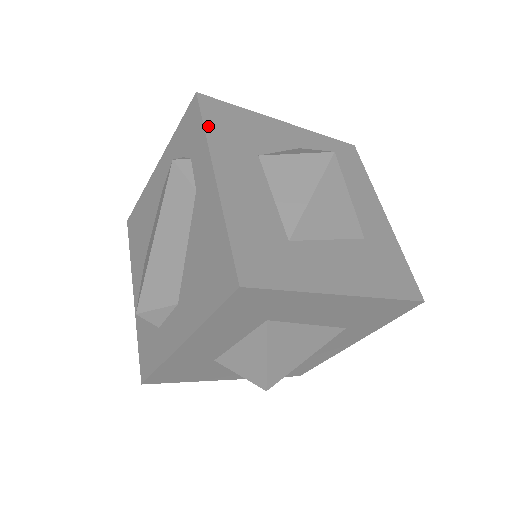
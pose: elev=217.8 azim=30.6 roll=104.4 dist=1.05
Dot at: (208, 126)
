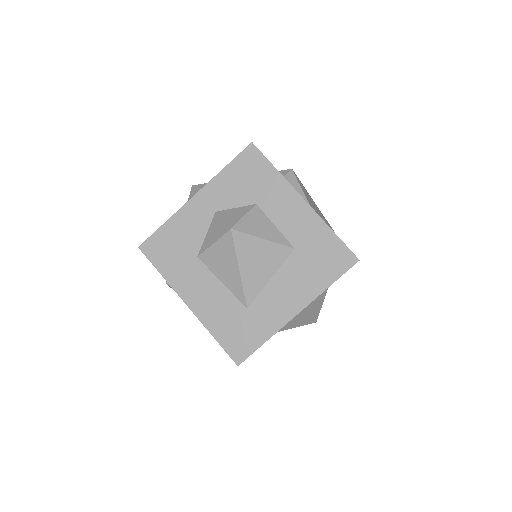
Dot at: (161, 269)
